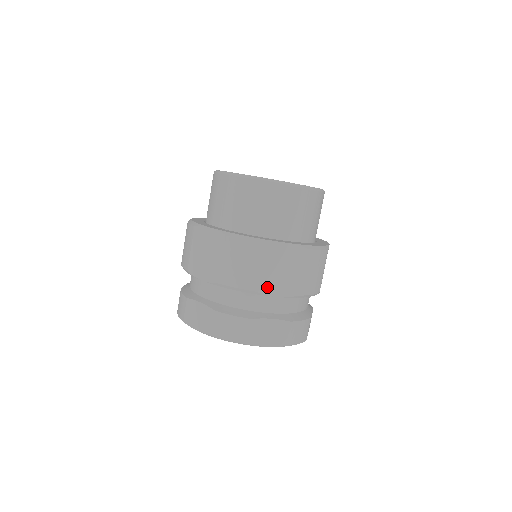
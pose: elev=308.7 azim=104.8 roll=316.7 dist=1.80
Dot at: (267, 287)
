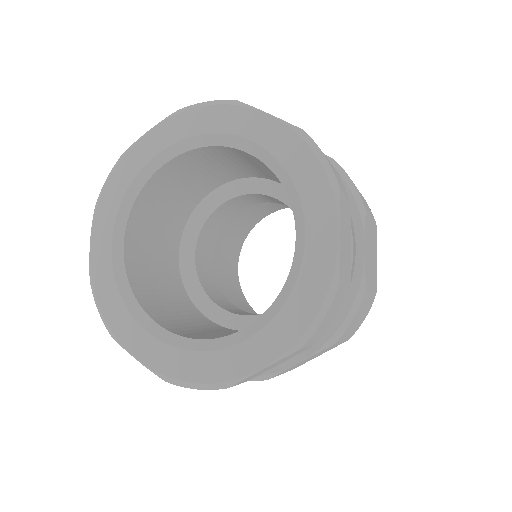
Dot at: occluded
